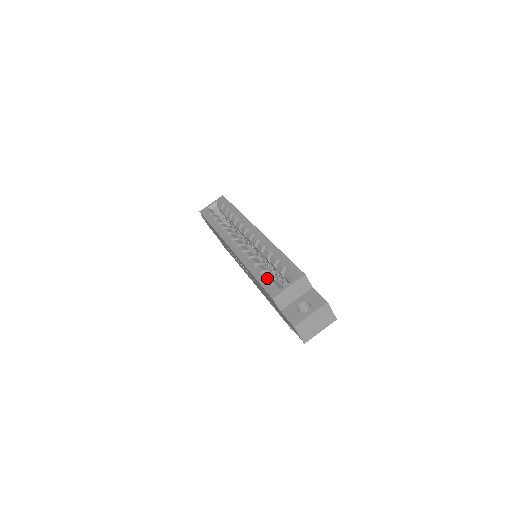
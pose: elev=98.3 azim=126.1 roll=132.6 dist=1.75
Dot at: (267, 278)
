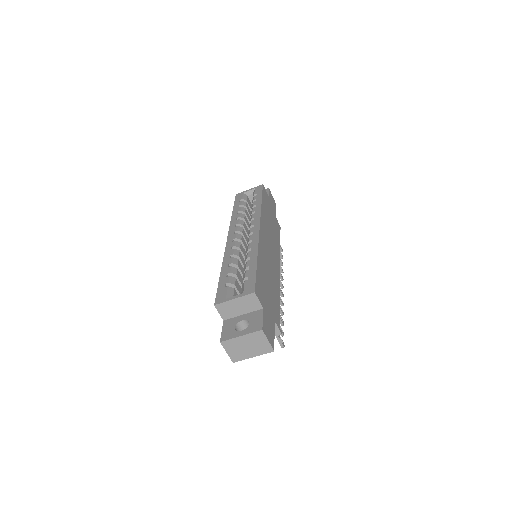
Dot at: (226, 282)
